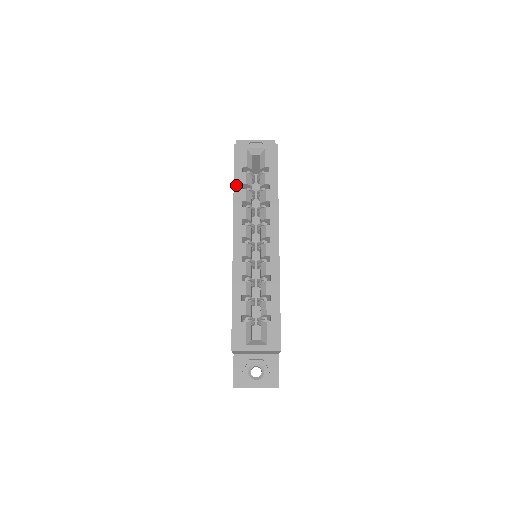
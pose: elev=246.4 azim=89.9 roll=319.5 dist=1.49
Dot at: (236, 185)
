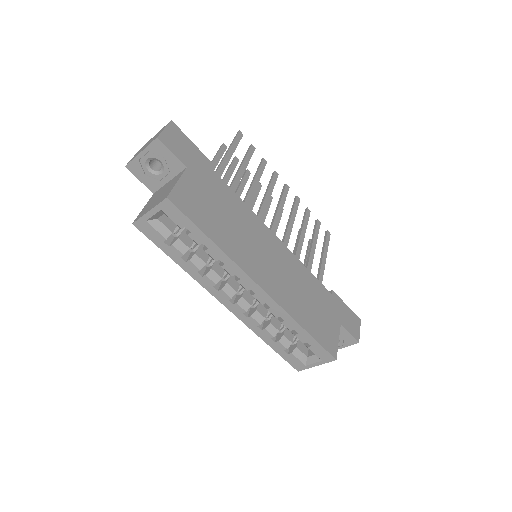
Dot at: (177, 261)
